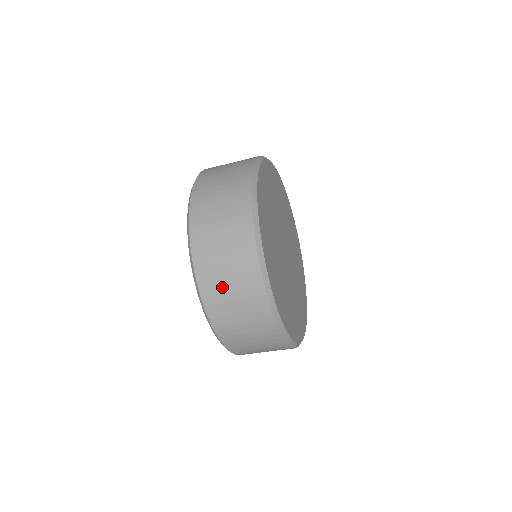
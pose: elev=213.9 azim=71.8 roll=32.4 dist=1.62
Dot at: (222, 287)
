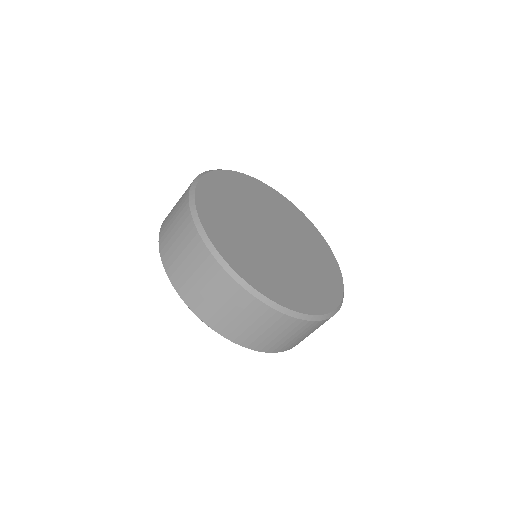
Dot at: (207, 301)
